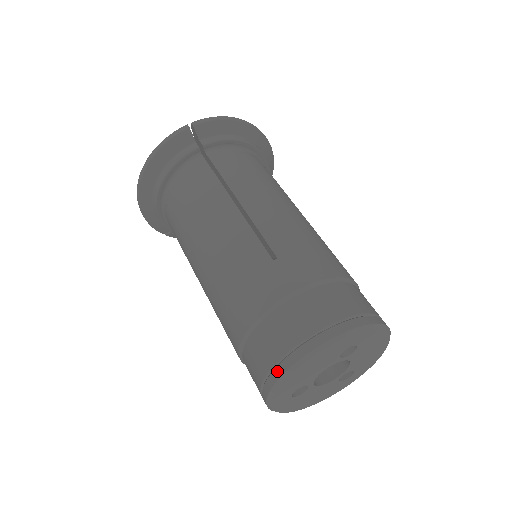
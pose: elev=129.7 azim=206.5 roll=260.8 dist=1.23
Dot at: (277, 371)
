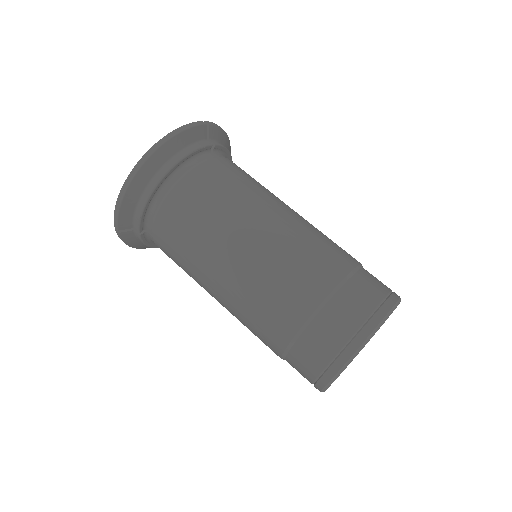
Dot at: (367, 328)
